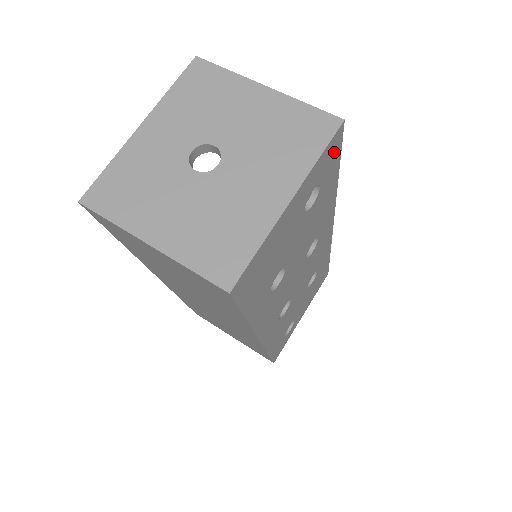
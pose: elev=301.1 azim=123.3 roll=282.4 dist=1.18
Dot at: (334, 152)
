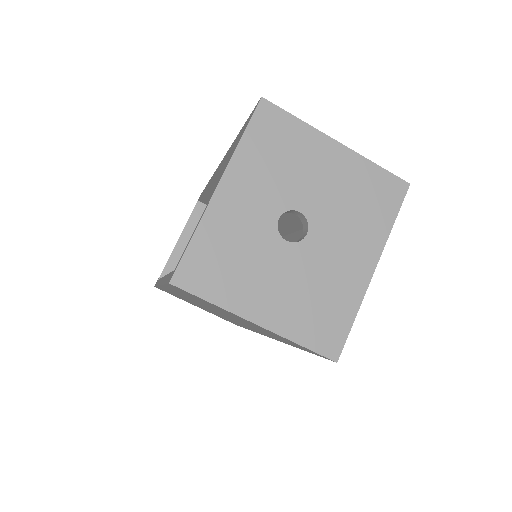
Dot at: occluded
